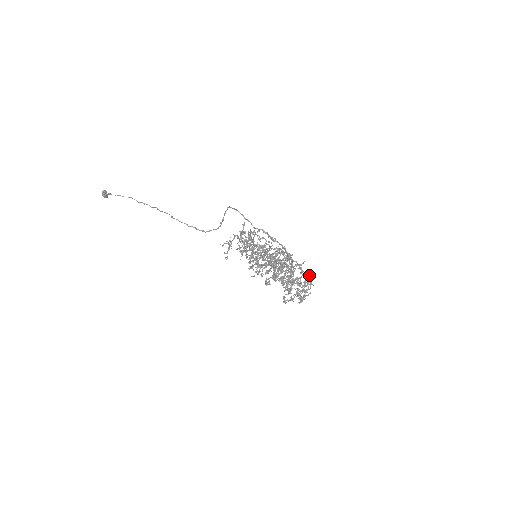
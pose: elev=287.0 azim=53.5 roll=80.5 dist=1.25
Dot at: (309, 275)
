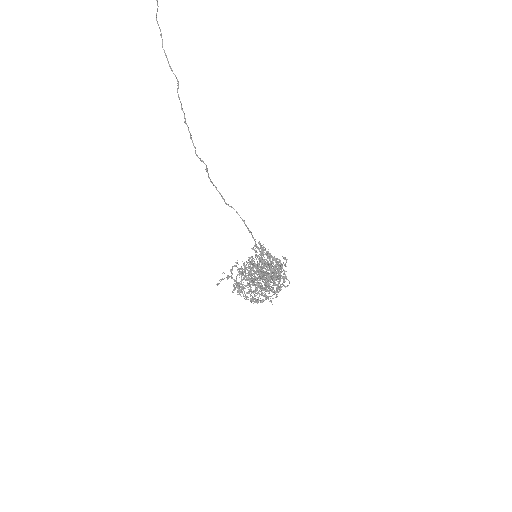
Dot at: occluded
